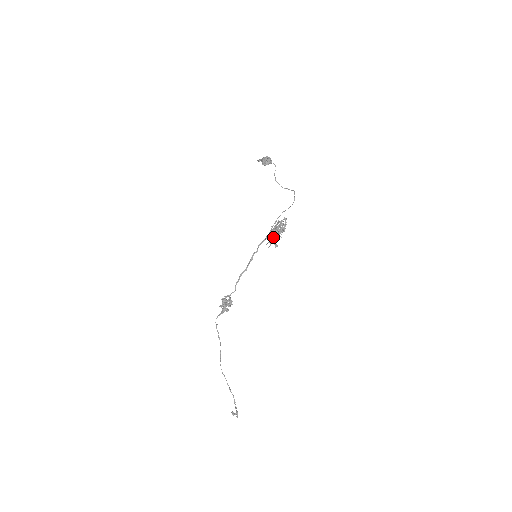
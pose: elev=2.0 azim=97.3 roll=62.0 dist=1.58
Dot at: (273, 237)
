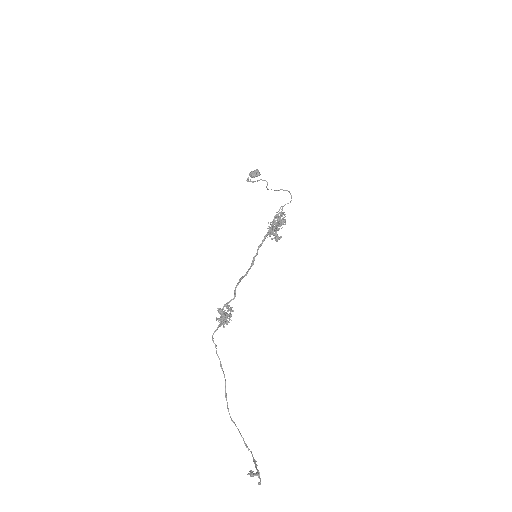
Dot at: (272, 229)
